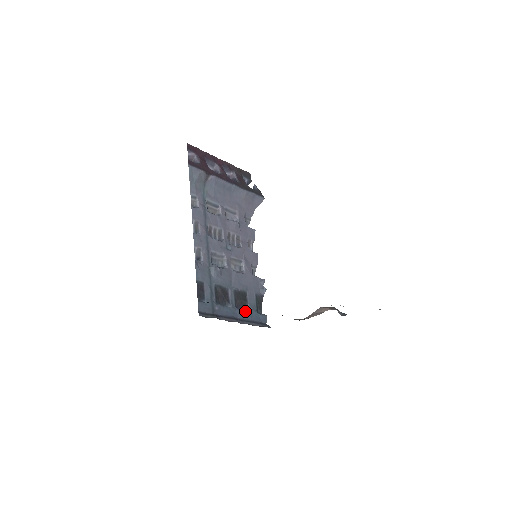
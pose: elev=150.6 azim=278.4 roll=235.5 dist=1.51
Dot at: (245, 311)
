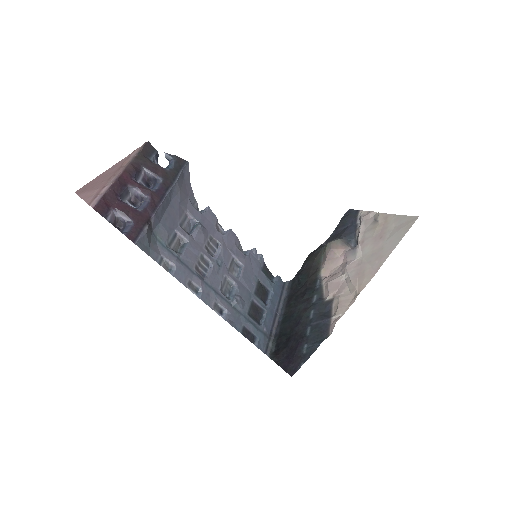
Dot at: (272, 298)
